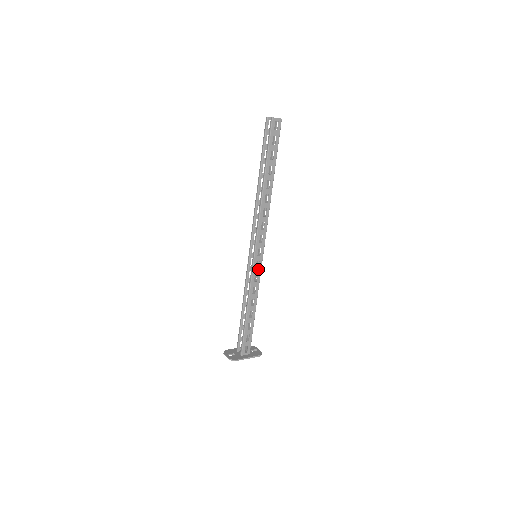
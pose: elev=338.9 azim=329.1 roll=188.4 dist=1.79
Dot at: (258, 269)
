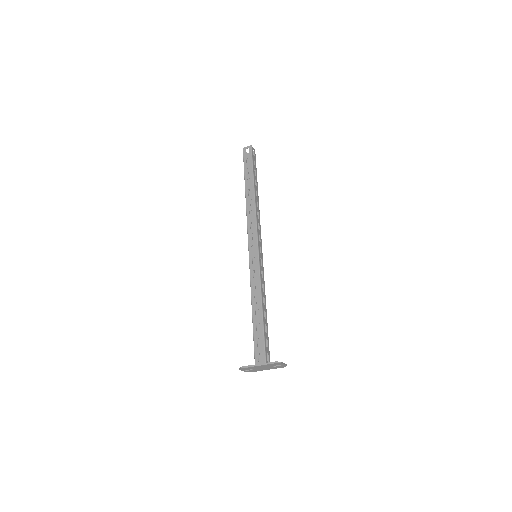
Dot at: (256, 265)
